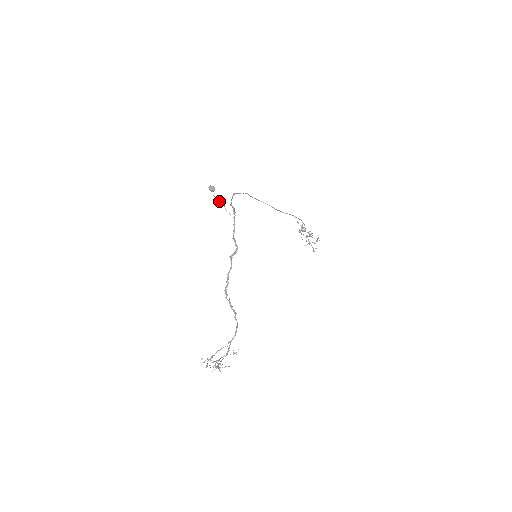
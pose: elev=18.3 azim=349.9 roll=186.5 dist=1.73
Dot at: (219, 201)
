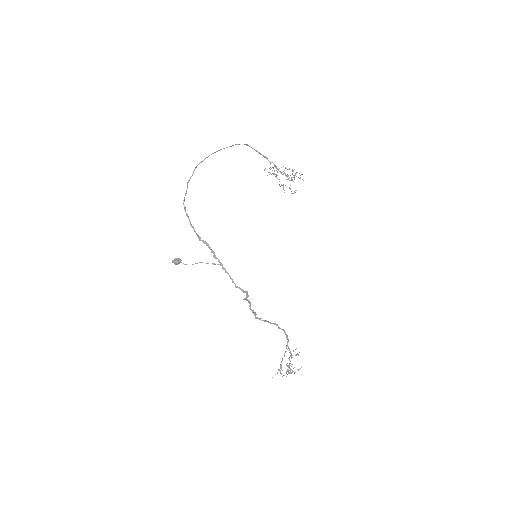
Dot at: (193, 264)
